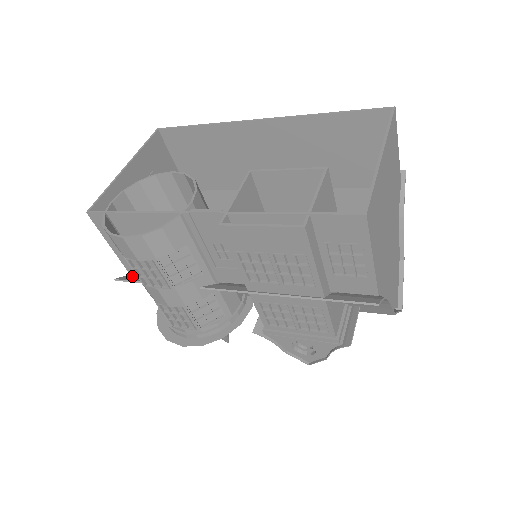
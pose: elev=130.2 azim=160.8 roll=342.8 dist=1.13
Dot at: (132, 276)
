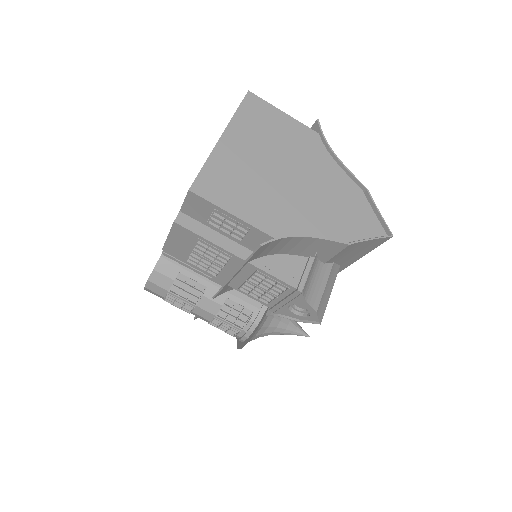
Dot at: occluded
